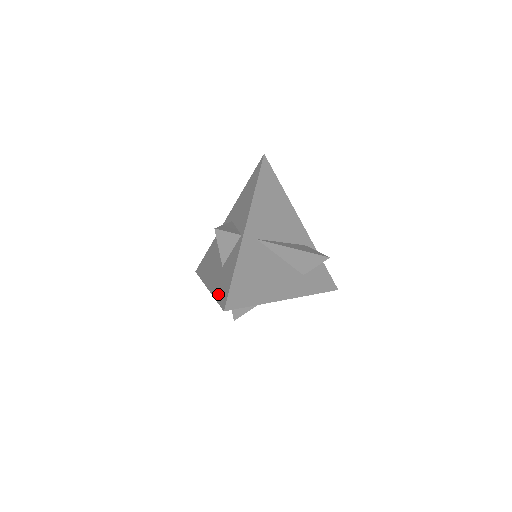
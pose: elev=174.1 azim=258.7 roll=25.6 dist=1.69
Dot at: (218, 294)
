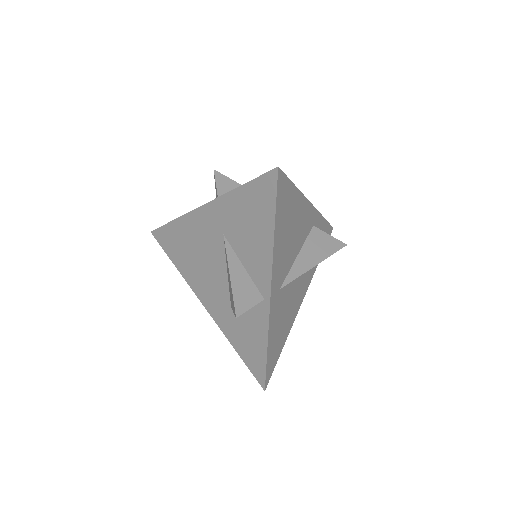
Dot at: (240, 350)
